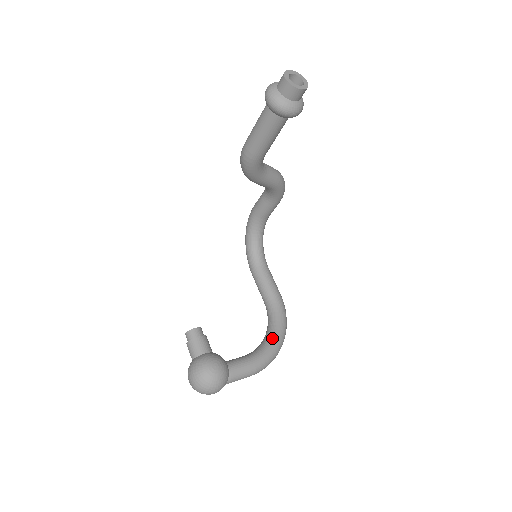
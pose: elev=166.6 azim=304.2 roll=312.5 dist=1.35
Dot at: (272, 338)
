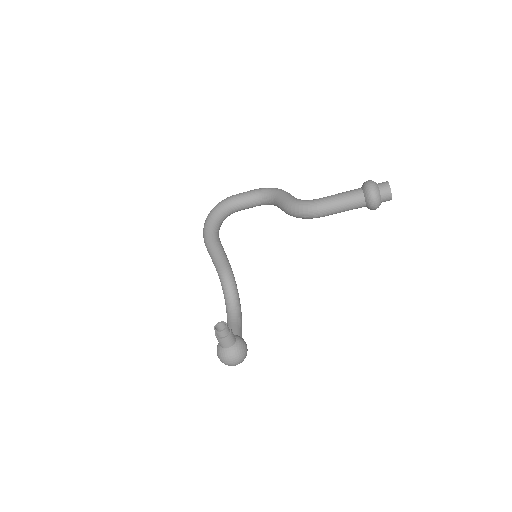
Dot at: (238, 300)
